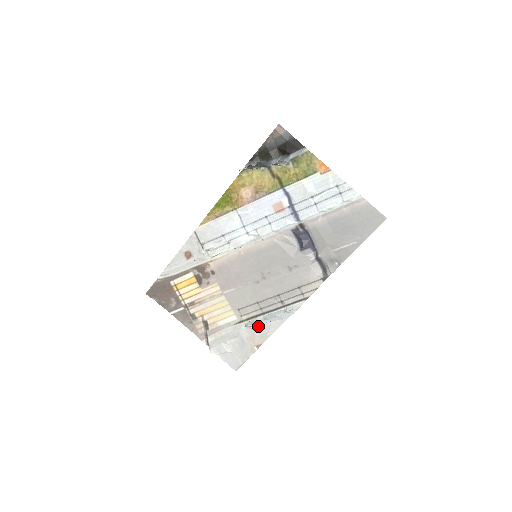
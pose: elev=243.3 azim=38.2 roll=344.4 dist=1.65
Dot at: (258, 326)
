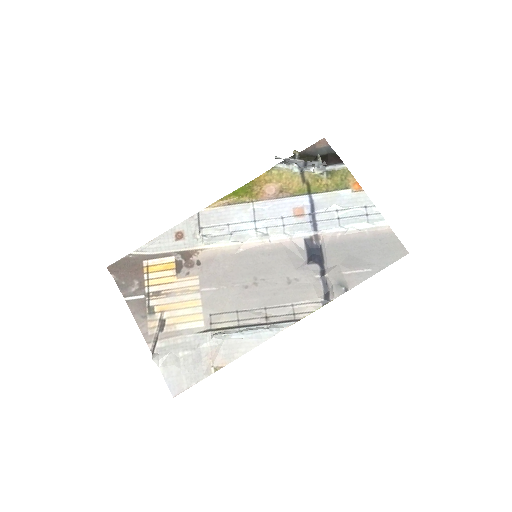
Dot at: (227, 341)
